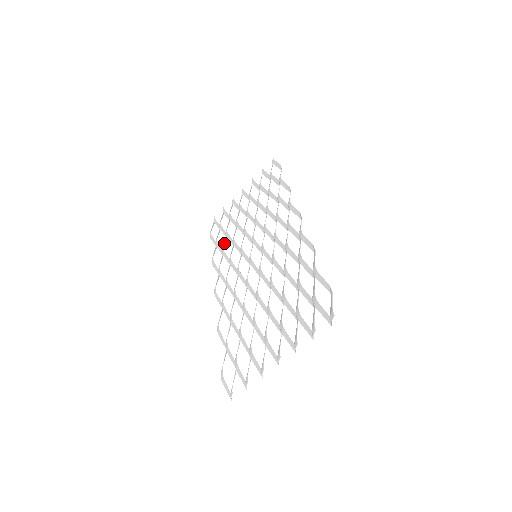
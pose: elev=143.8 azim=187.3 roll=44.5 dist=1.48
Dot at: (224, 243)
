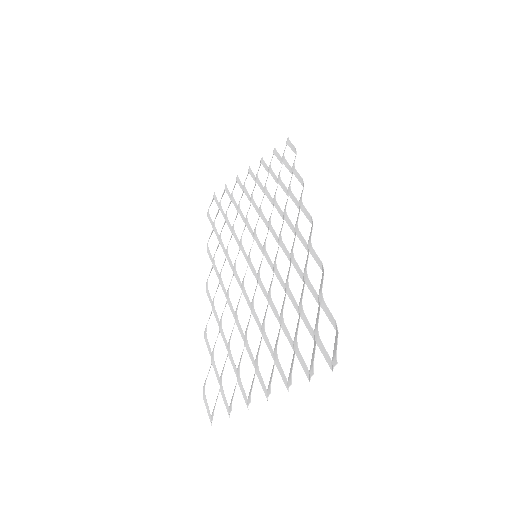
Dot at: (222, 228)
